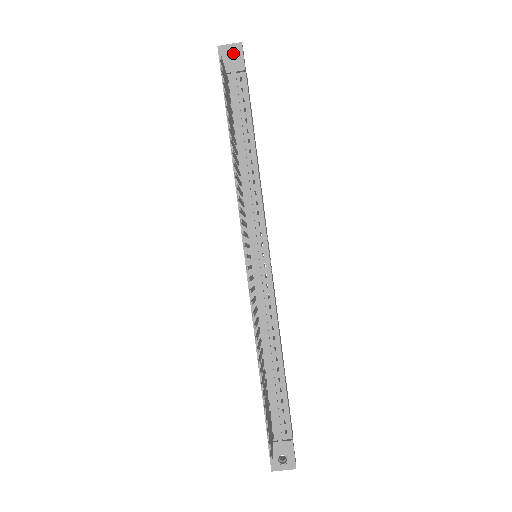
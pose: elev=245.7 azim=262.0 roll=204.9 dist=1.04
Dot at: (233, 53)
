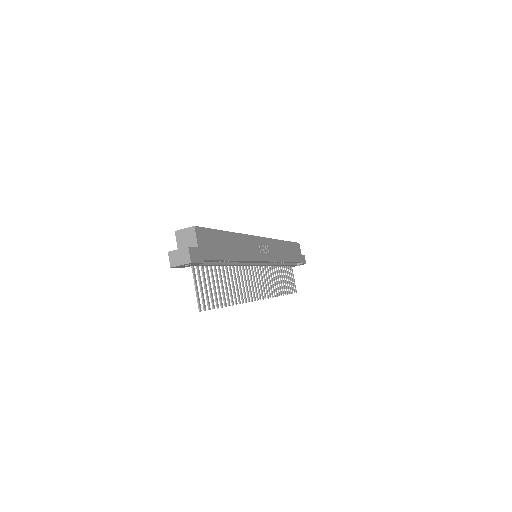
Dot at: (185, 260)
